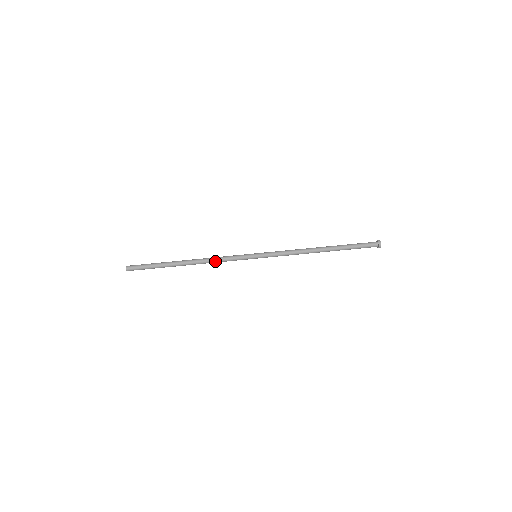
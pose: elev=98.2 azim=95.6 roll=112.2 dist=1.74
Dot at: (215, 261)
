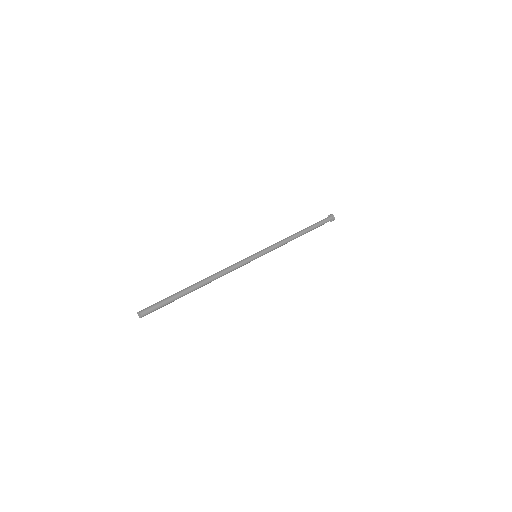
Dot at: (224, 270)
